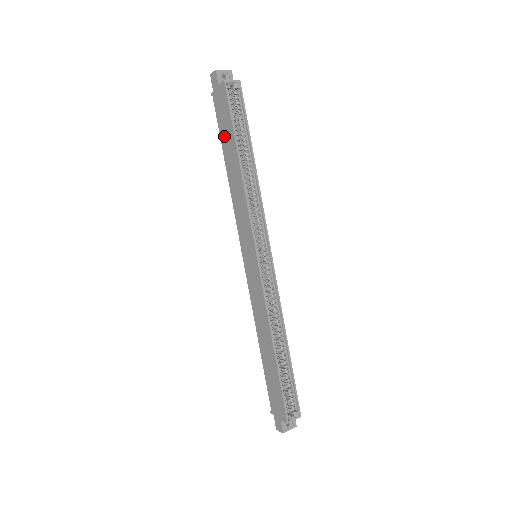
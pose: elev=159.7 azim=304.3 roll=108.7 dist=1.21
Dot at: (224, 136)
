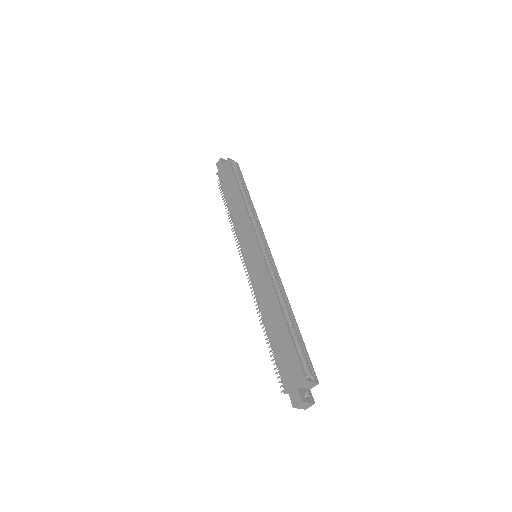
Dot at: (227, 188)
